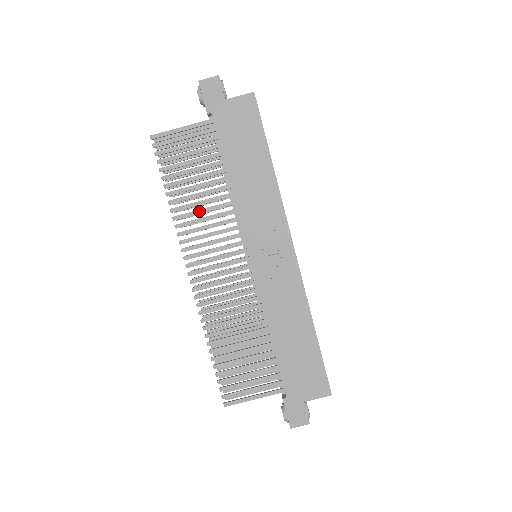
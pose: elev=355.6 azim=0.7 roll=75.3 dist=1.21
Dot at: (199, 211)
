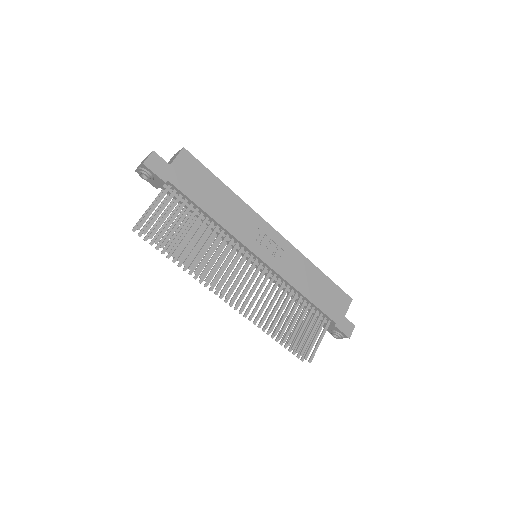
Dot at: (207, 254)
